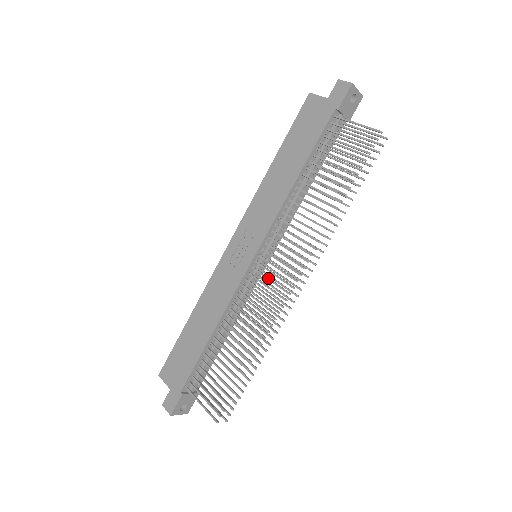
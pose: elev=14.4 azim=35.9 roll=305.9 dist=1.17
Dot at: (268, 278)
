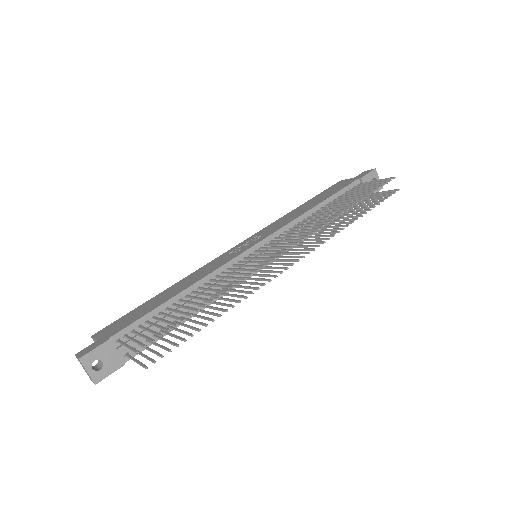
Dot at: occluded
